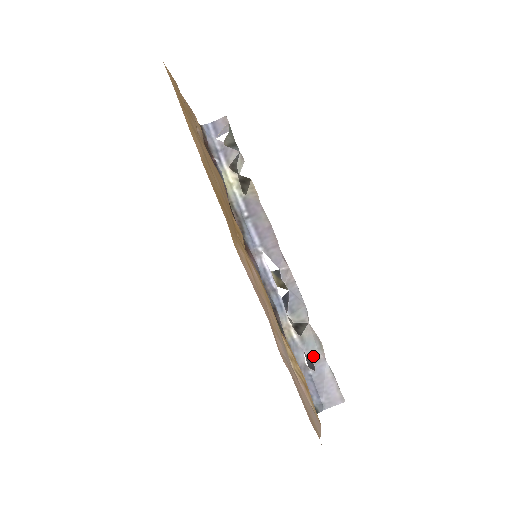
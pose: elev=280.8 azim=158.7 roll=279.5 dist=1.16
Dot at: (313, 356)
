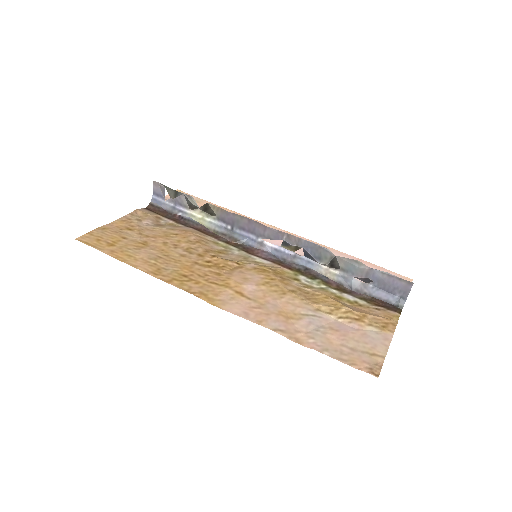
Dot at: (361, 274)
